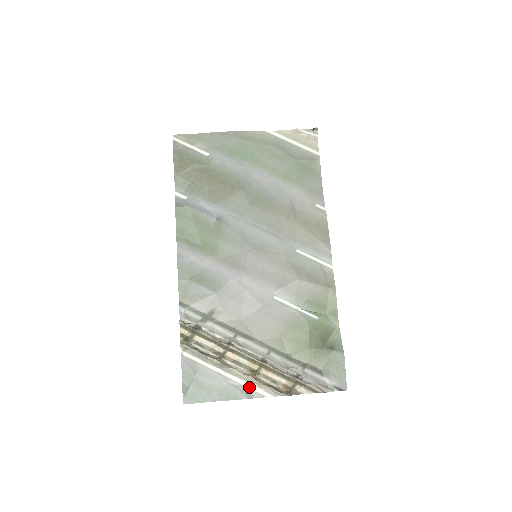
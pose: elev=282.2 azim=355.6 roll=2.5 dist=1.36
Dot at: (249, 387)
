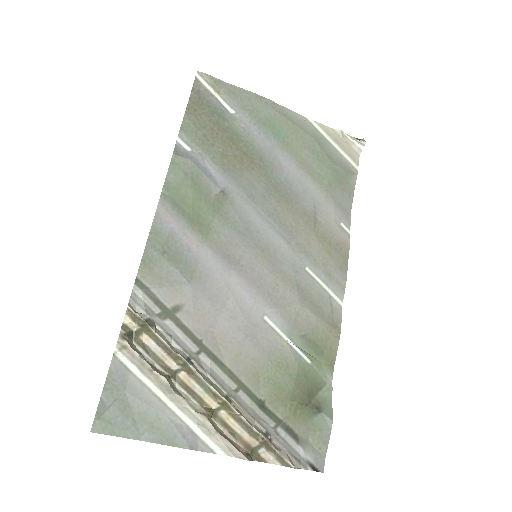
Dot at: (196, 432)
